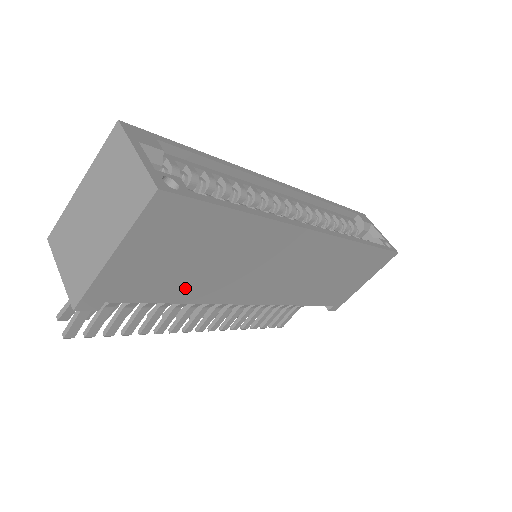
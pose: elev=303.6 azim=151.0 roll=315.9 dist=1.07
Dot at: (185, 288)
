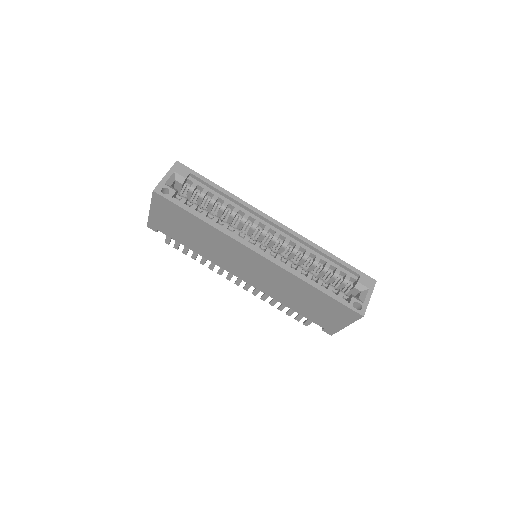
Dot at: (191, 244)
